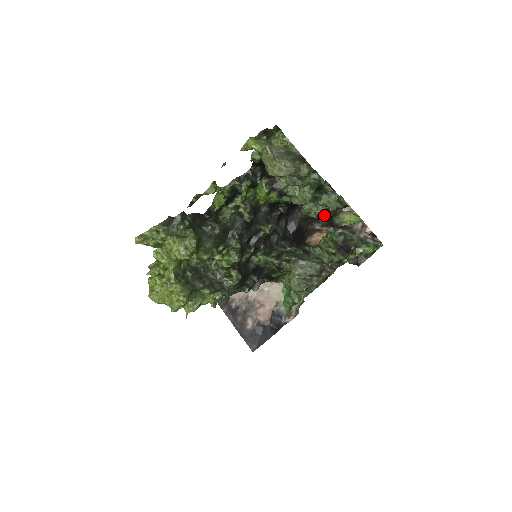
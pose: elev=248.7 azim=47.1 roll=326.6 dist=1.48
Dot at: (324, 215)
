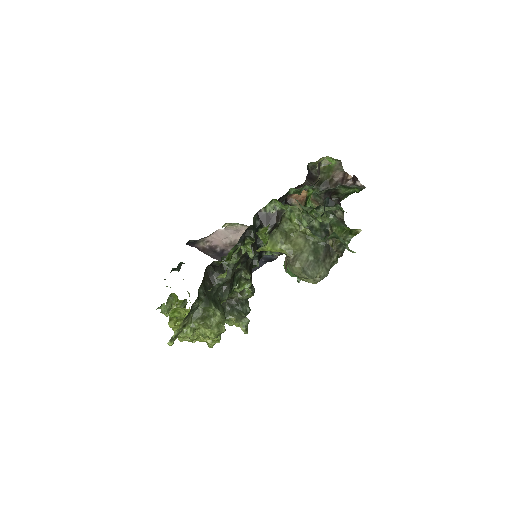
Dot at: occluded
